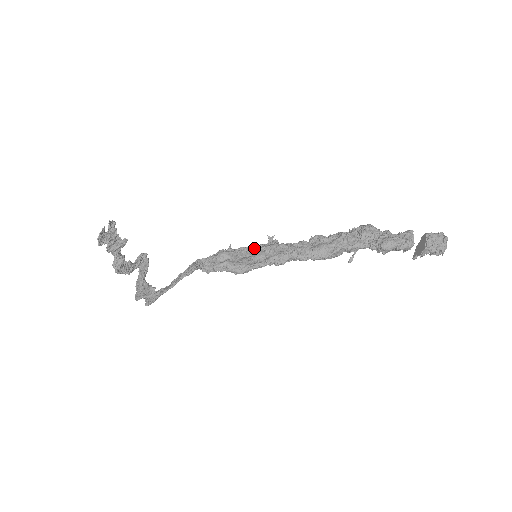
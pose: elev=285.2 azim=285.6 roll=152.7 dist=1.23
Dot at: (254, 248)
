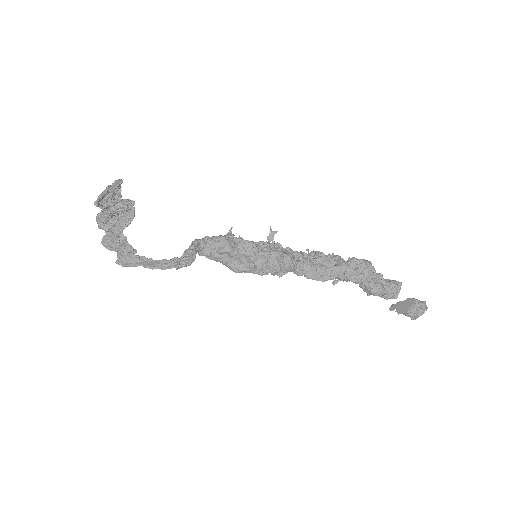
Dot at: (257, 247)
